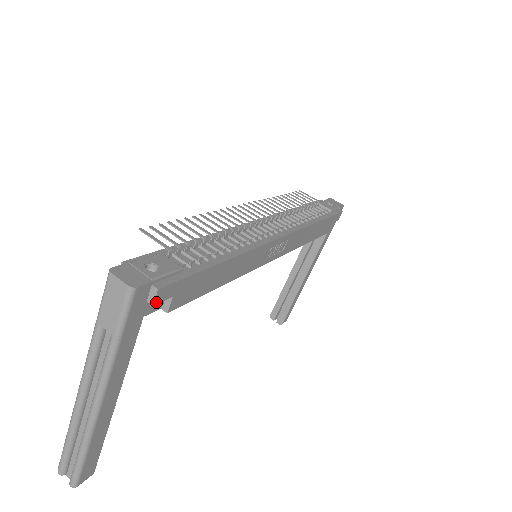
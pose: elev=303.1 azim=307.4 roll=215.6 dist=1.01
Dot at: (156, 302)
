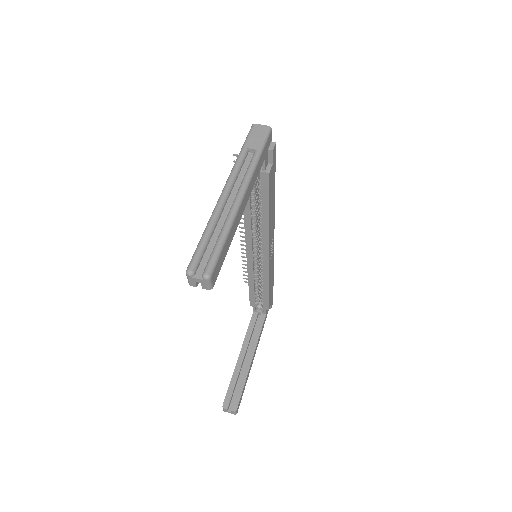
Dot at: (273, 151)
